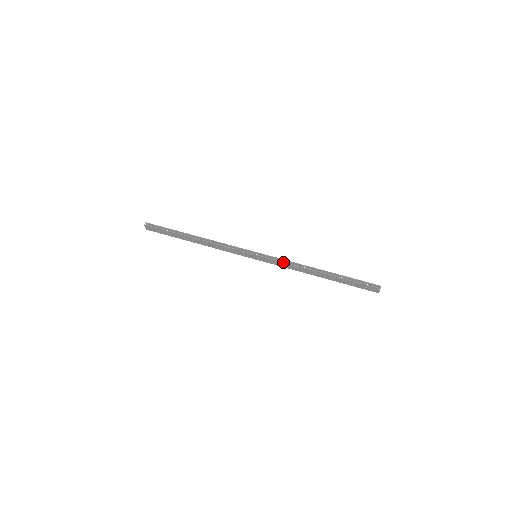
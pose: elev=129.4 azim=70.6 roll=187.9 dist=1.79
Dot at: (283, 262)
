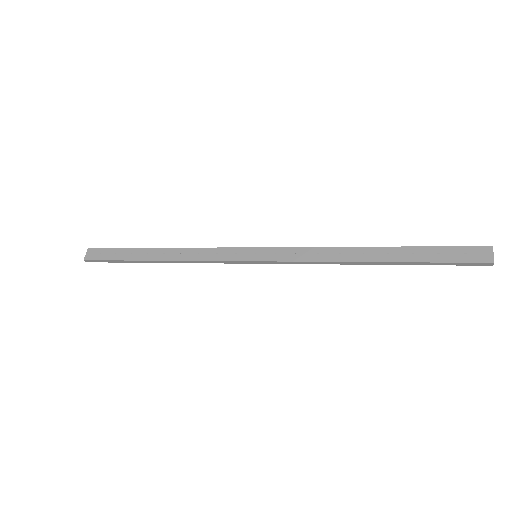
Dot at: (304, 247)
